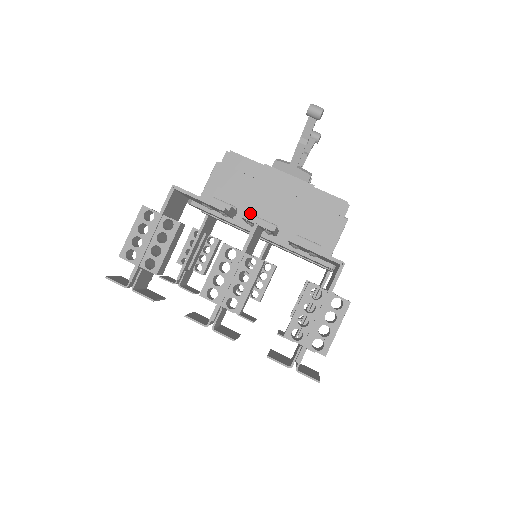
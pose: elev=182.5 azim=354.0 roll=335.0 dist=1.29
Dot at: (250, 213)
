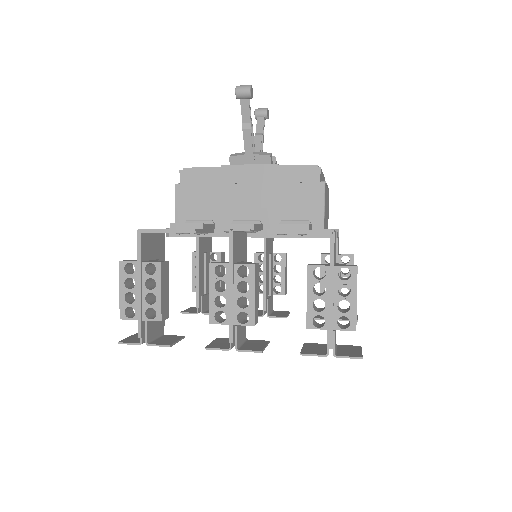
Dot at: (228, 220)
